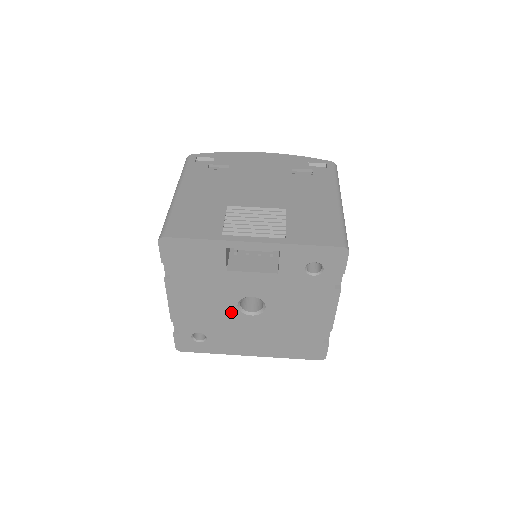
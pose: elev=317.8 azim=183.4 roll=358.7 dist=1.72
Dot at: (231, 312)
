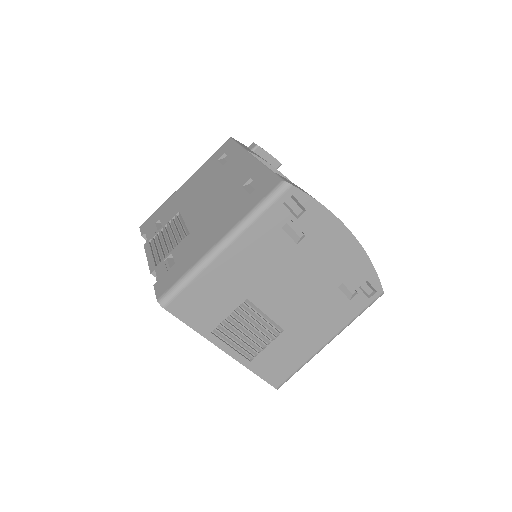
Dot at: occluded
